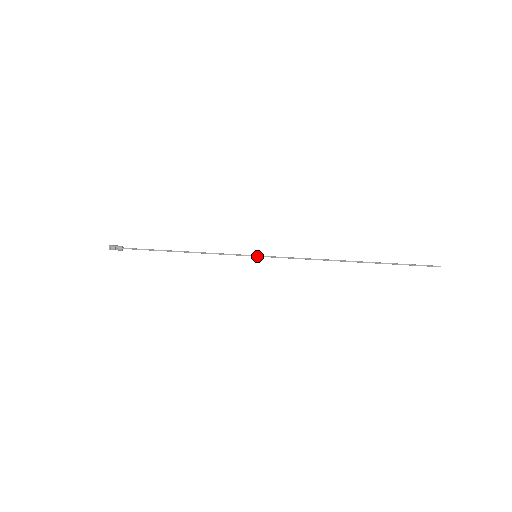
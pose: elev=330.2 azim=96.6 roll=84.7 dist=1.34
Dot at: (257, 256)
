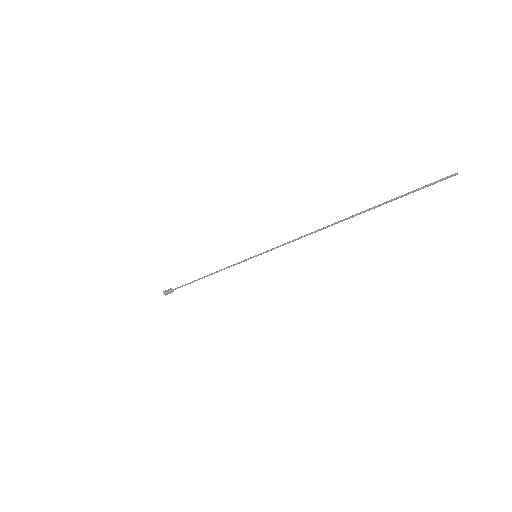
Dot at: (256, 255)
